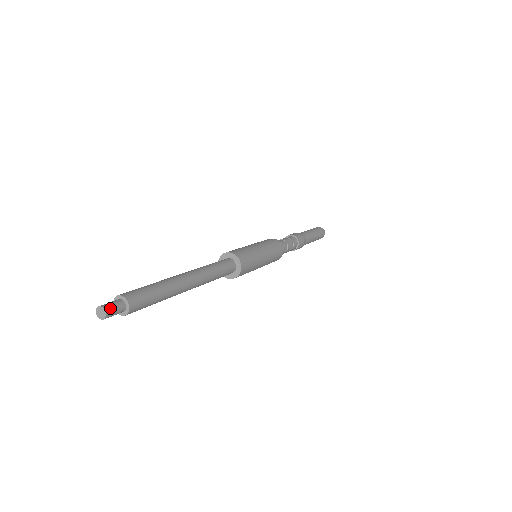
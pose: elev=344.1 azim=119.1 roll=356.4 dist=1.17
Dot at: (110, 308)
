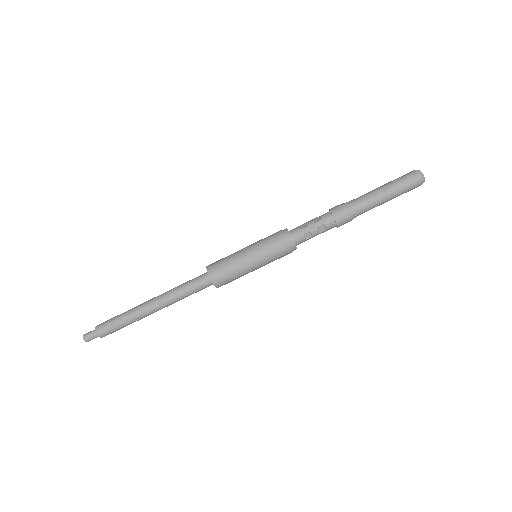
Dot at: (87, 337)
